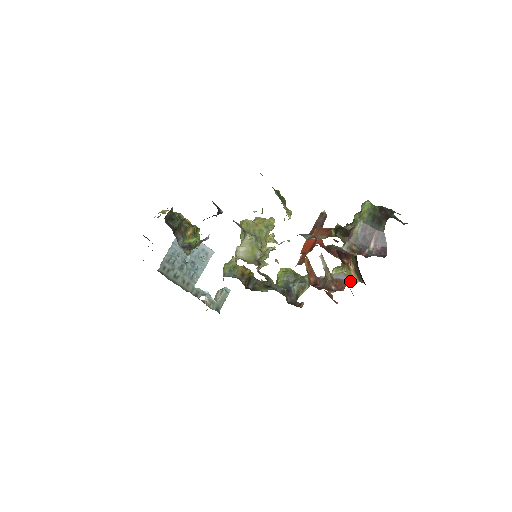
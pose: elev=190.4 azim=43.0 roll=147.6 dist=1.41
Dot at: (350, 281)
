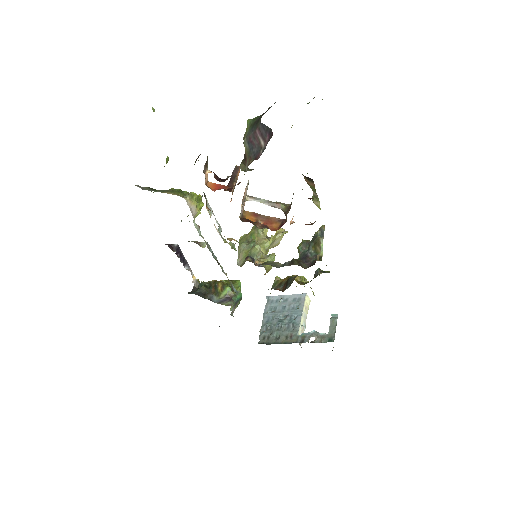
Dot at: (315, 192)
